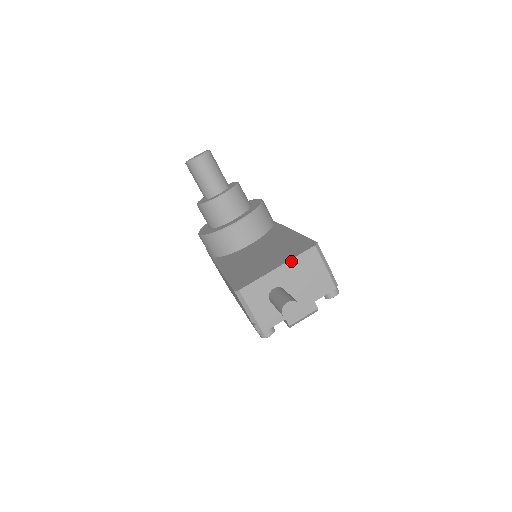
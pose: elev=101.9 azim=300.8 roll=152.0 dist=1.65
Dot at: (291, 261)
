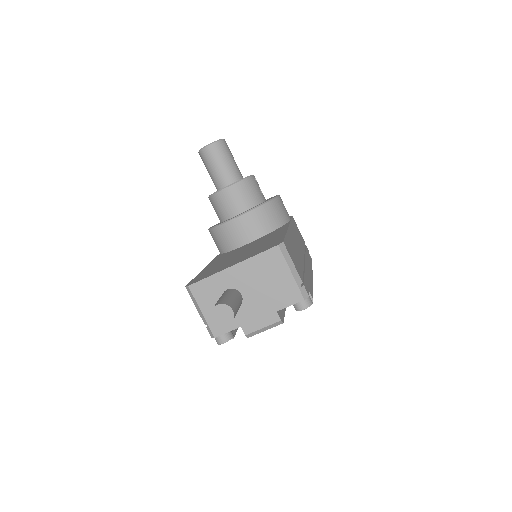
Dot at: (248, 260)
